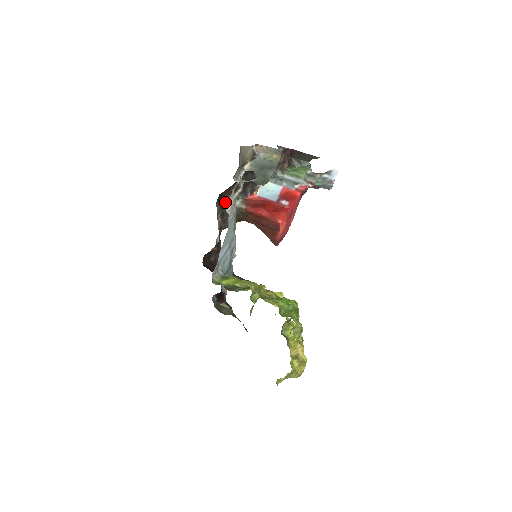
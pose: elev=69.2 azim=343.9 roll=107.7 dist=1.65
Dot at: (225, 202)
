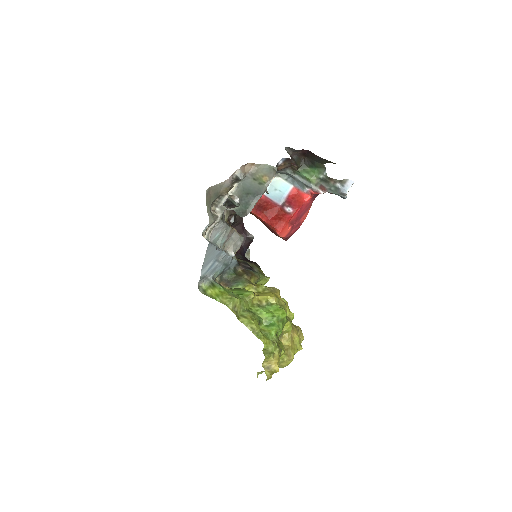
Dot at: (230, 198)
